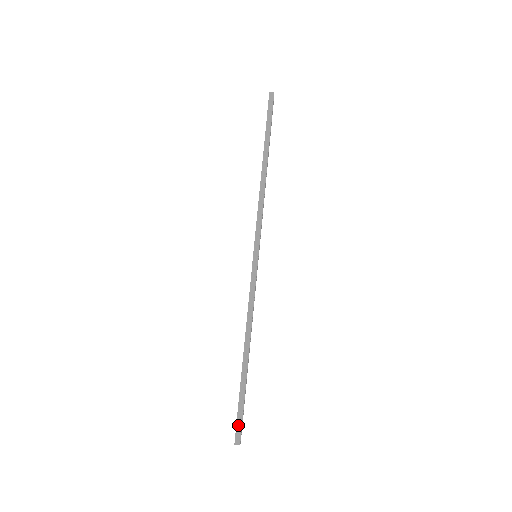
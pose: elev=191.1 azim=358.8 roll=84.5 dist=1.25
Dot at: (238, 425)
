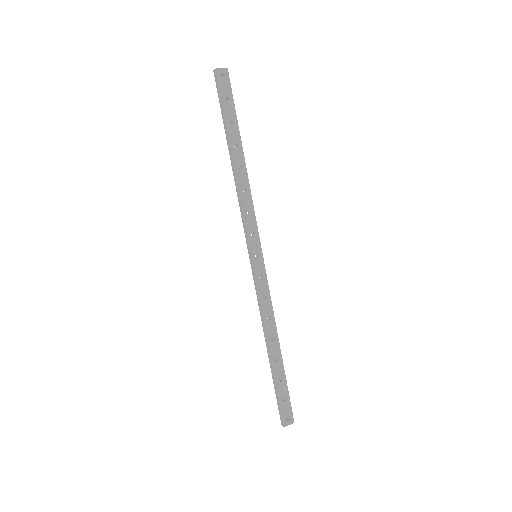
Dot at: (279, 411)
